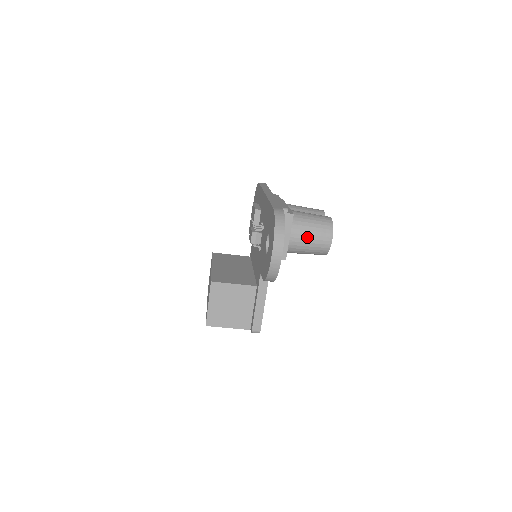
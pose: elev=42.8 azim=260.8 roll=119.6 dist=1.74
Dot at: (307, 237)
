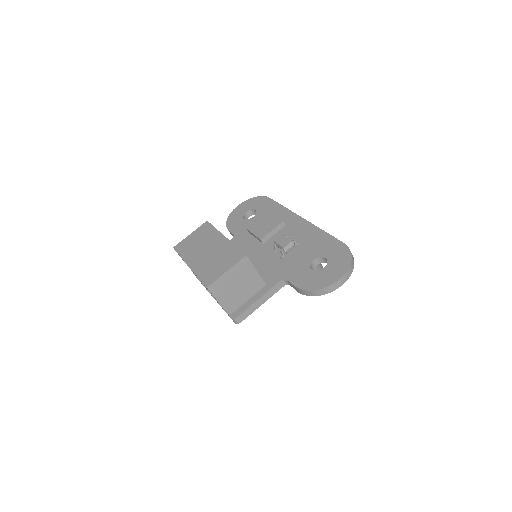
Dot at: occluded
